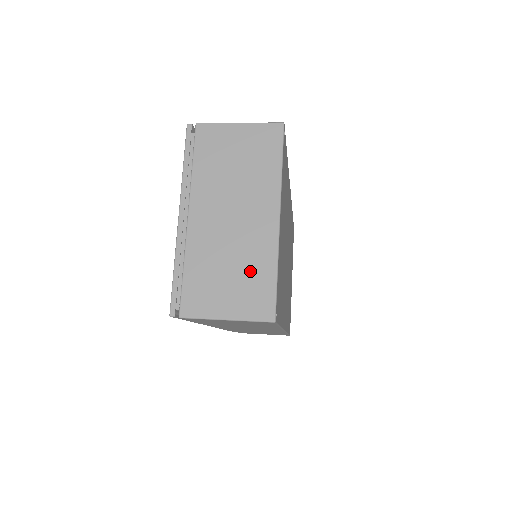
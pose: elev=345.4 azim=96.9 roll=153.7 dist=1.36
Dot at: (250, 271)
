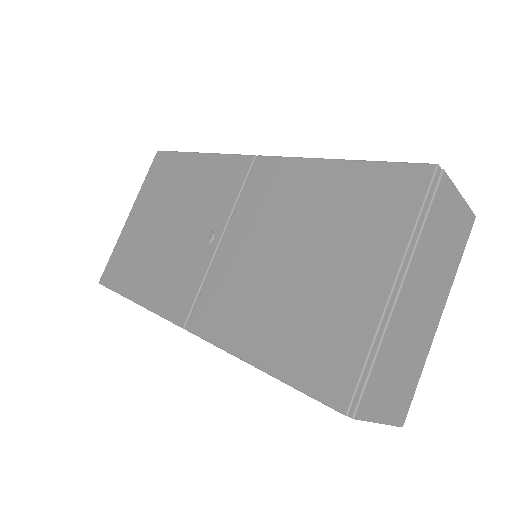
Dot at: (410, 371)
